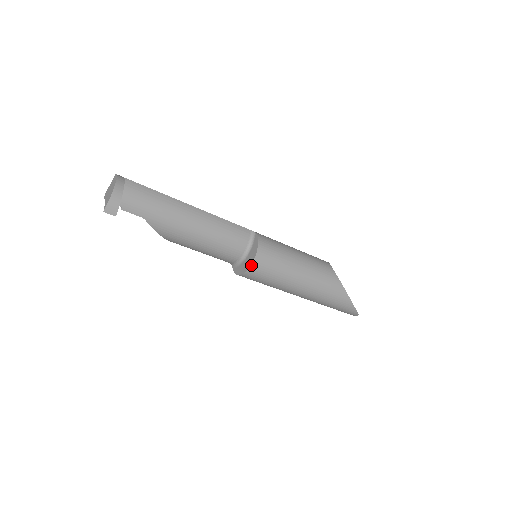
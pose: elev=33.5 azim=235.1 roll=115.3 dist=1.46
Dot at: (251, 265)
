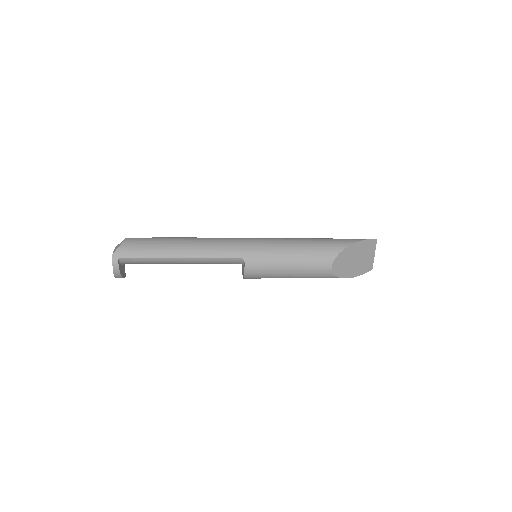
Dot at: occluded
